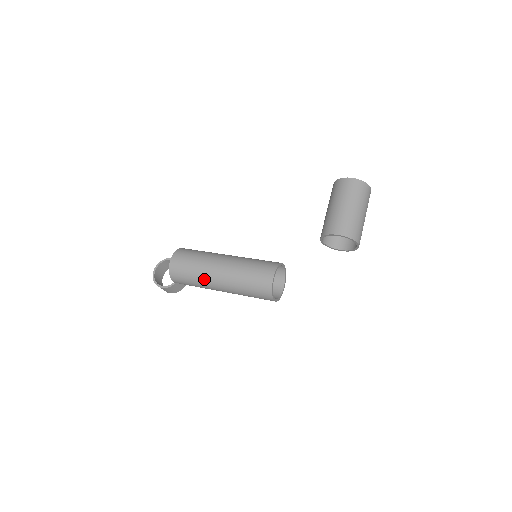
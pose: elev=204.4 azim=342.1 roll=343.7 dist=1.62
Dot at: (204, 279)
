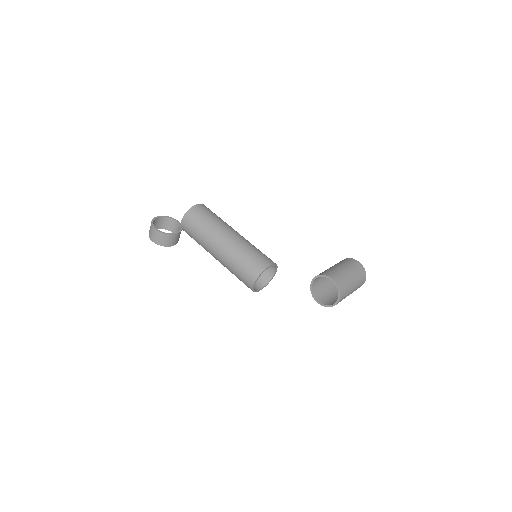
Dot at: (213, 232)
